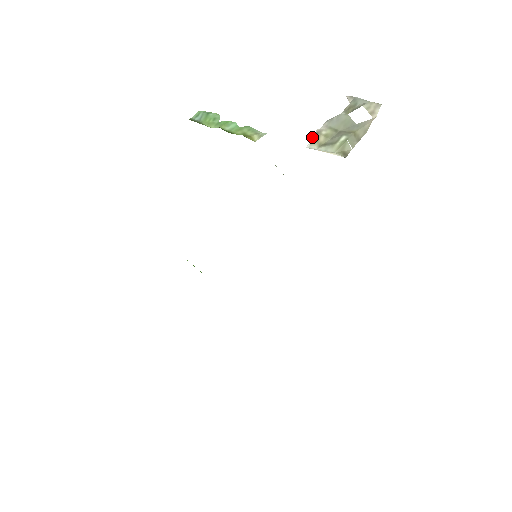
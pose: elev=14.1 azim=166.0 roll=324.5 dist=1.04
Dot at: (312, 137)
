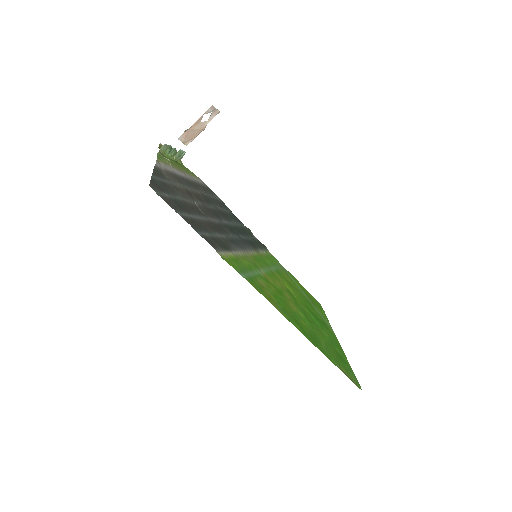
Dot at: (192, 140)
